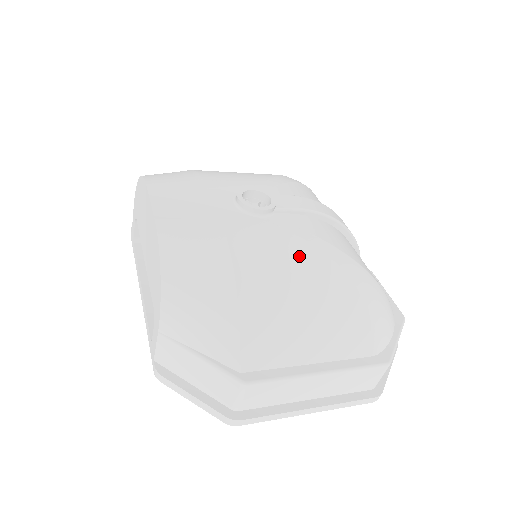
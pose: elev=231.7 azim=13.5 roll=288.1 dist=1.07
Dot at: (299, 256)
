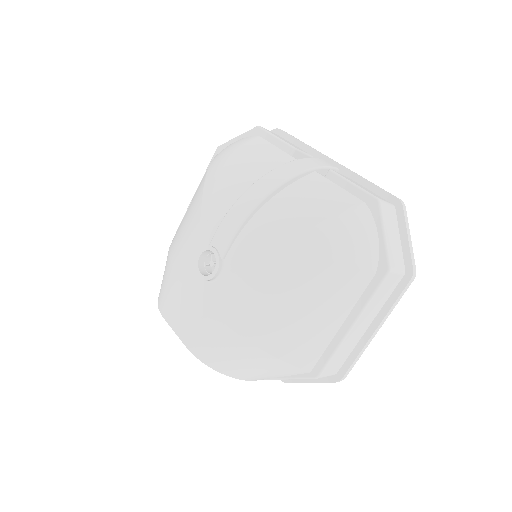
Dot at: (262, 284)
